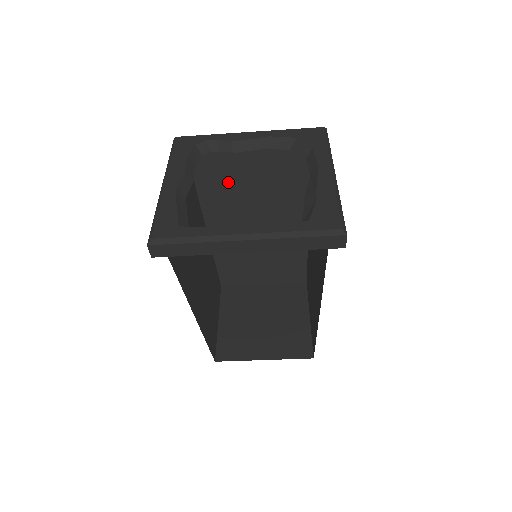
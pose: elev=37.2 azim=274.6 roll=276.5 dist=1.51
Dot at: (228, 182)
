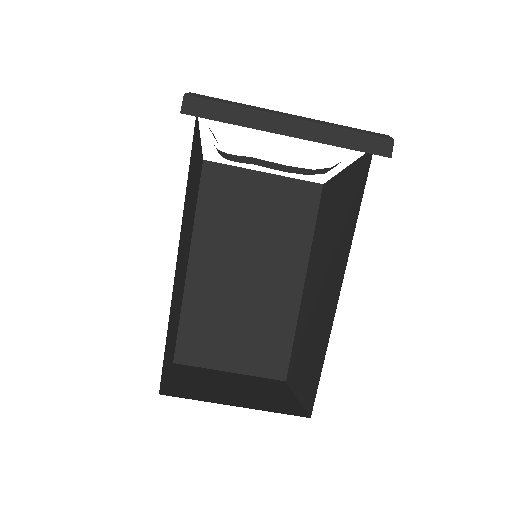
Dot at: (232, 209)
